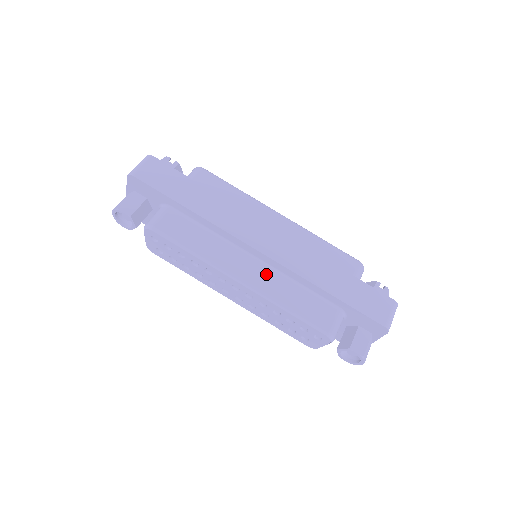
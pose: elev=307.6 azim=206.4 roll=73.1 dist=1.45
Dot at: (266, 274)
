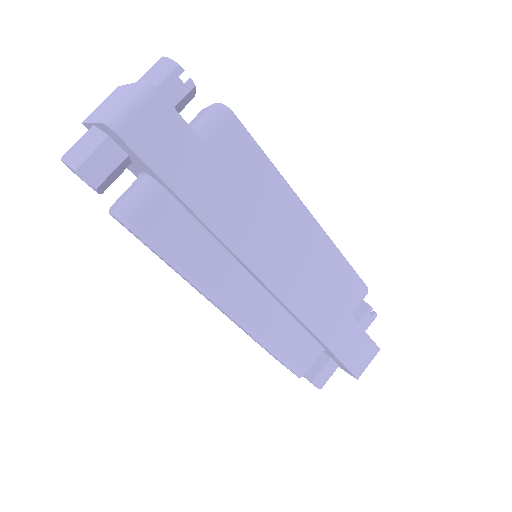
Dot at: (263, 305)
